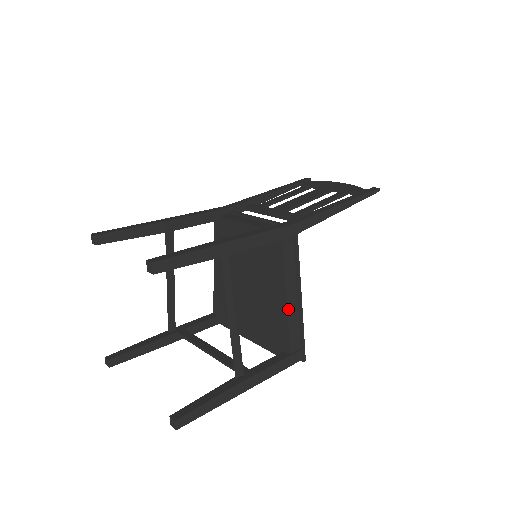
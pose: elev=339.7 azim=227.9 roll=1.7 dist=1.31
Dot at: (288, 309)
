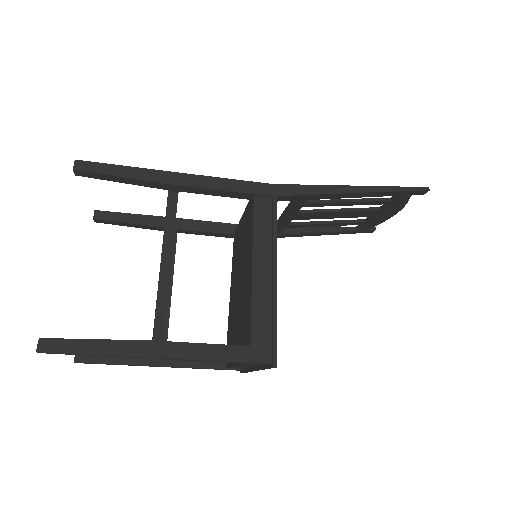
Dot at: (254, 281)
